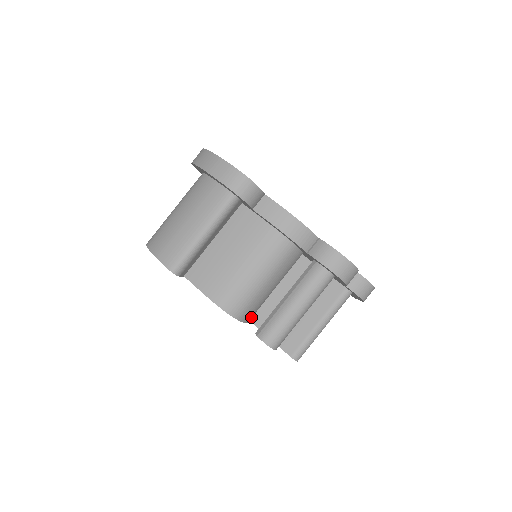
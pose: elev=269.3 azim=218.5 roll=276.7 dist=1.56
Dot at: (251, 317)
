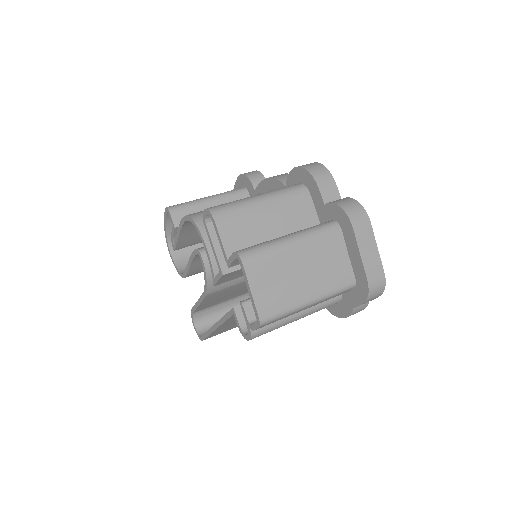
Dot at: occluded
